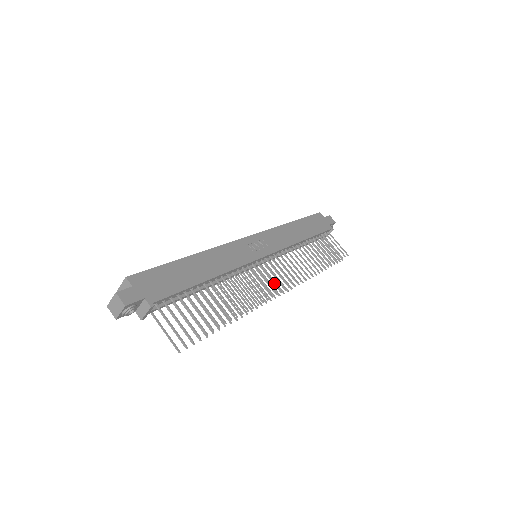
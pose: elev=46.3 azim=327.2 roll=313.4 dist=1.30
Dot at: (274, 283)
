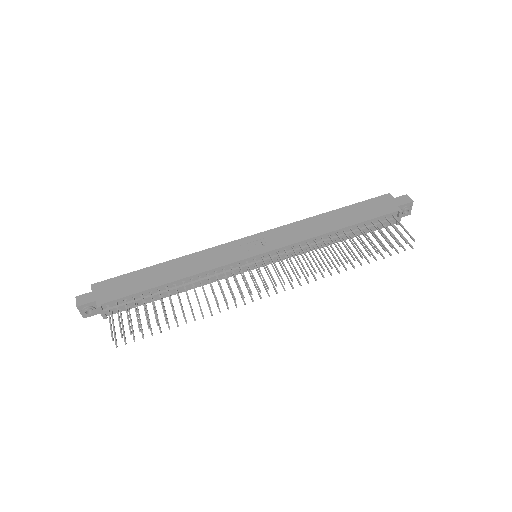
Dot at: (255, 282)
